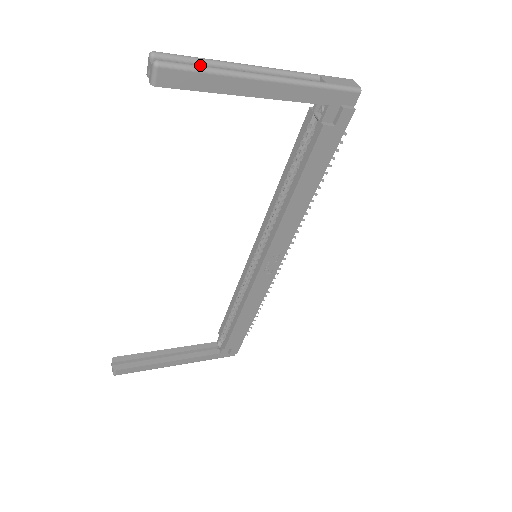
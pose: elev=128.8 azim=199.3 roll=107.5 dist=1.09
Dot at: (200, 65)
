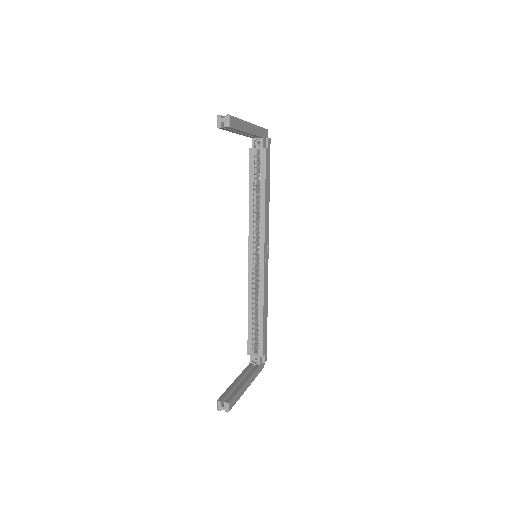
Dot at: occluded
